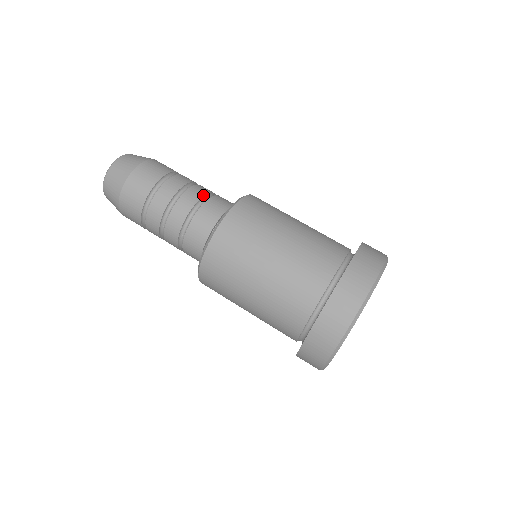
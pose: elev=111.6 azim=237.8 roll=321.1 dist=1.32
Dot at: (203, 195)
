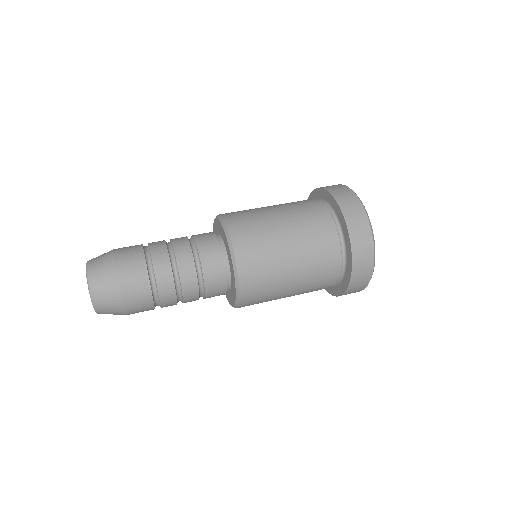
Dot at: (188, 240)
